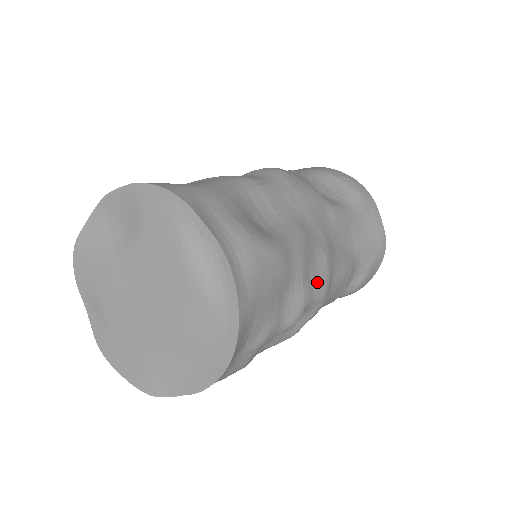
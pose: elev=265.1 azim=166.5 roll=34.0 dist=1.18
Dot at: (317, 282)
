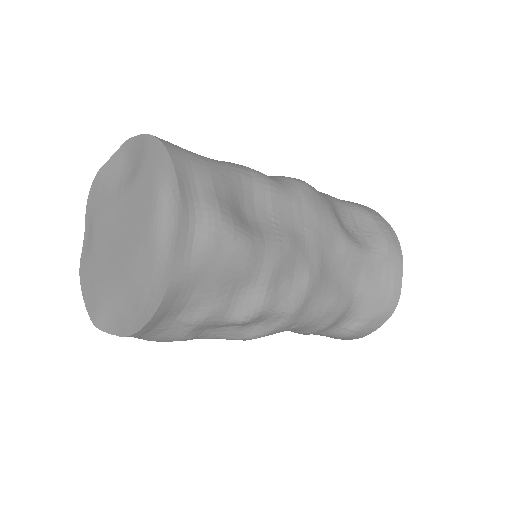
Dot at: (287, 296)
